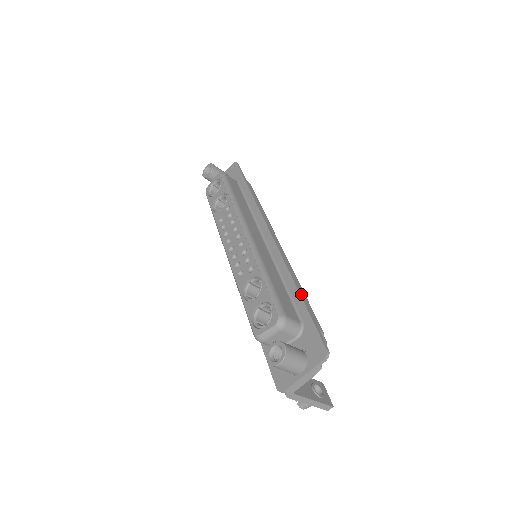
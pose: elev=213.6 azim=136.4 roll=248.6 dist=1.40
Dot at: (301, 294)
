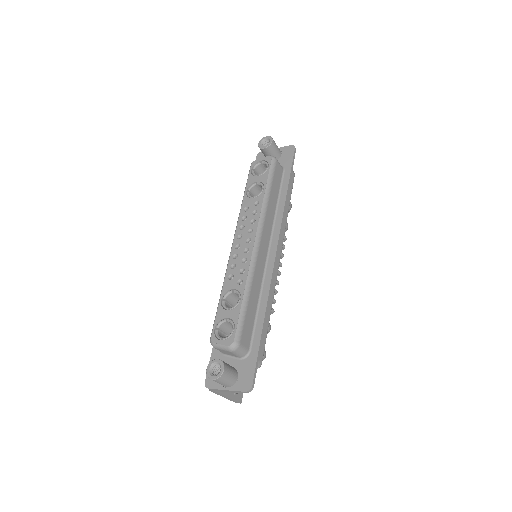
Dot at: (264, 326)
